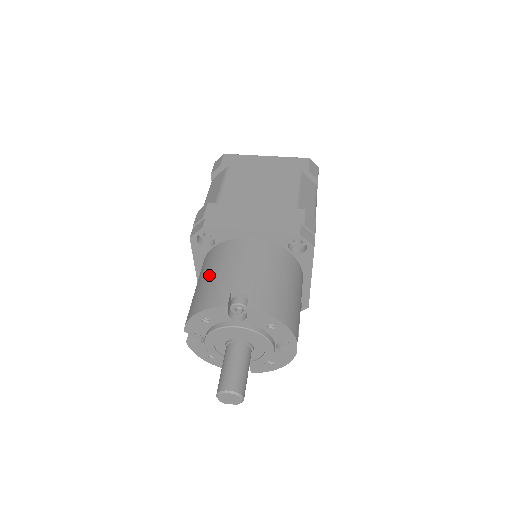
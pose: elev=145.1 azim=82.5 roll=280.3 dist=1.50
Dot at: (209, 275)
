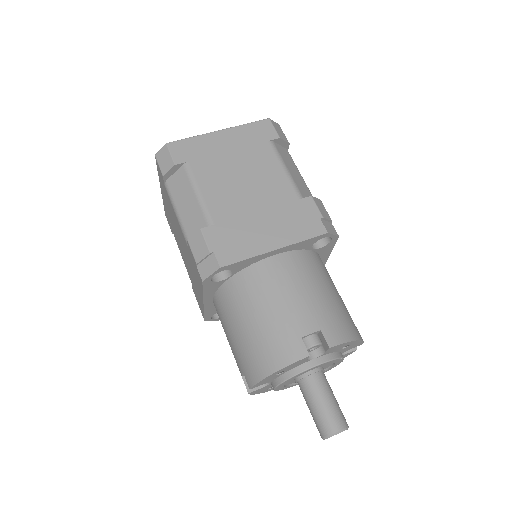
Dot at: (254, 320)
